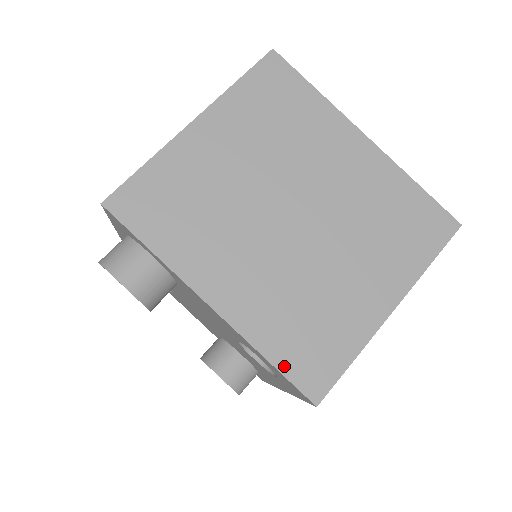
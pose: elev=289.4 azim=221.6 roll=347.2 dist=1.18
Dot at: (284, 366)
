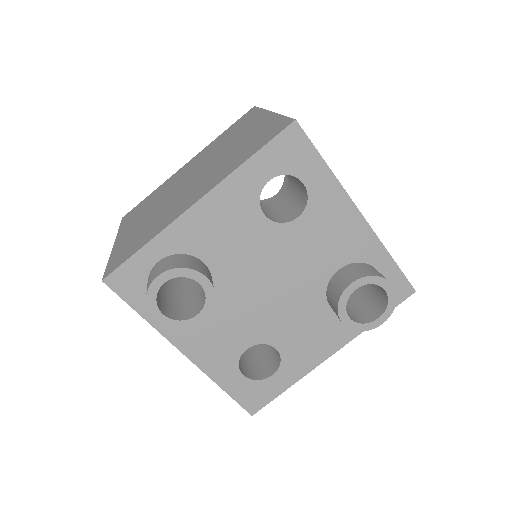
Dot at: (259, 148)
